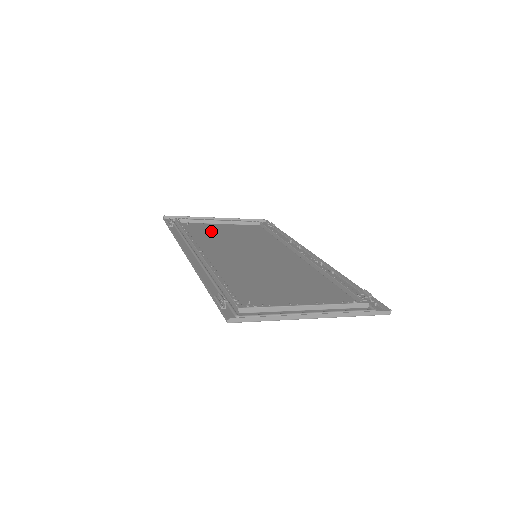
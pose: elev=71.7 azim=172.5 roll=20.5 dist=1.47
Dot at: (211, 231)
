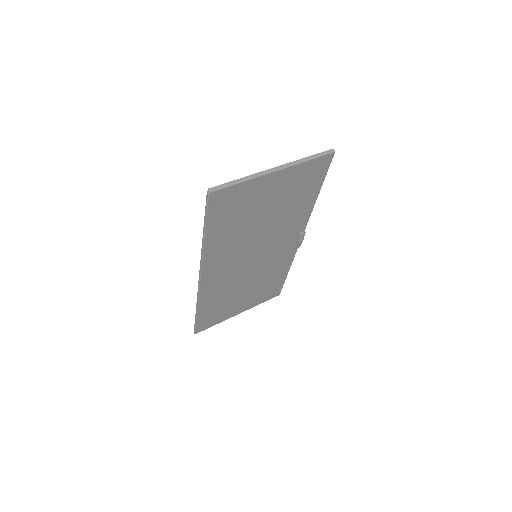
Dot at: (230, 301)
